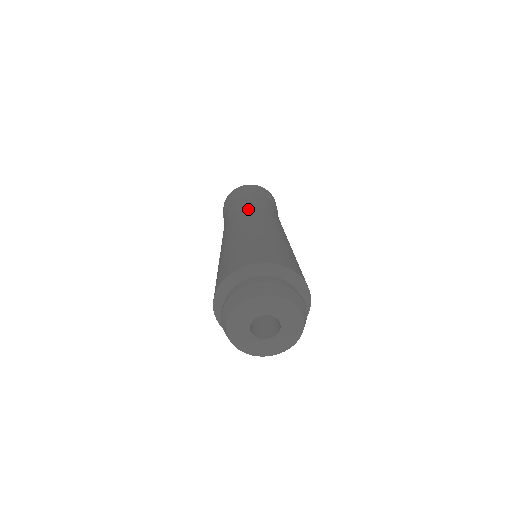
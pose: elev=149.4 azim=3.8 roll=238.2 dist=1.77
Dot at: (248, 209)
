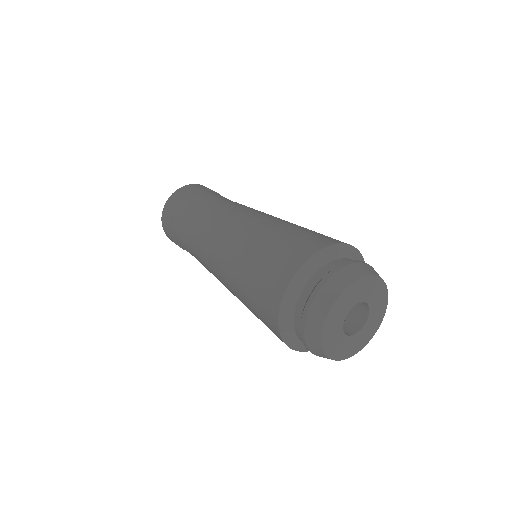
Dot at: (204, 221)
